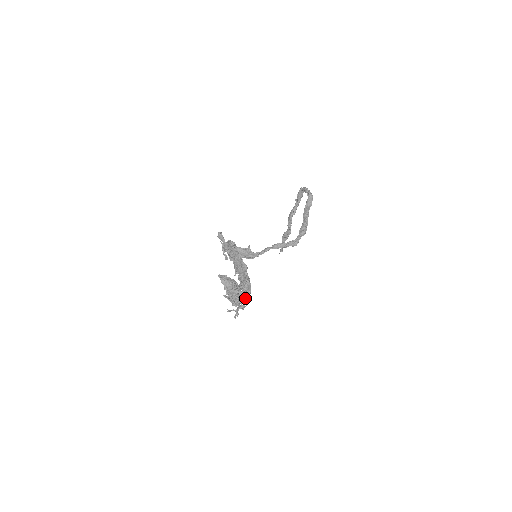
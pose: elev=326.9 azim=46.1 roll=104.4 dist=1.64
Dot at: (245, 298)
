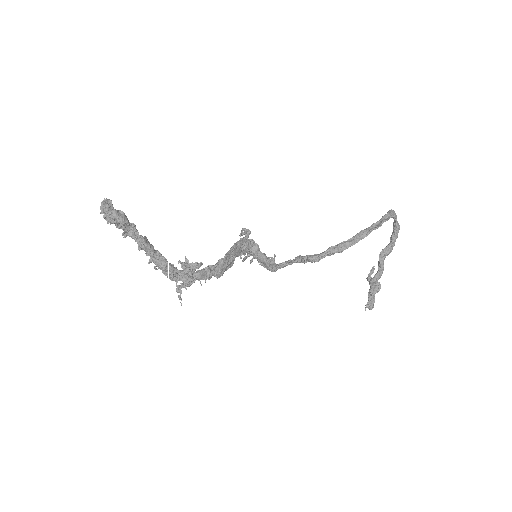
Dot at: (190, 279)
